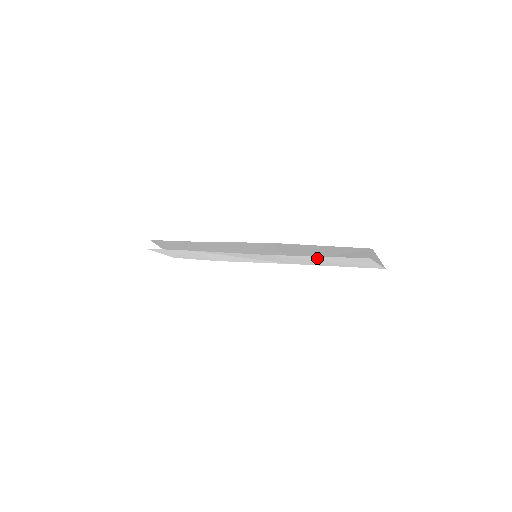
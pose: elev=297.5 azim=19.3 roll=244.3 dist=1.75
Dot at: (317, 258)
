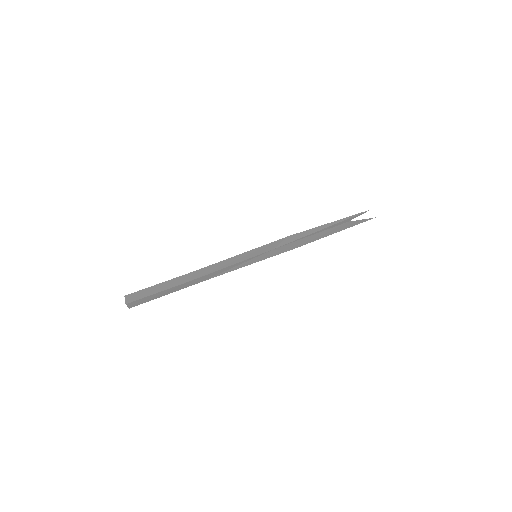
Dot at: occluded
